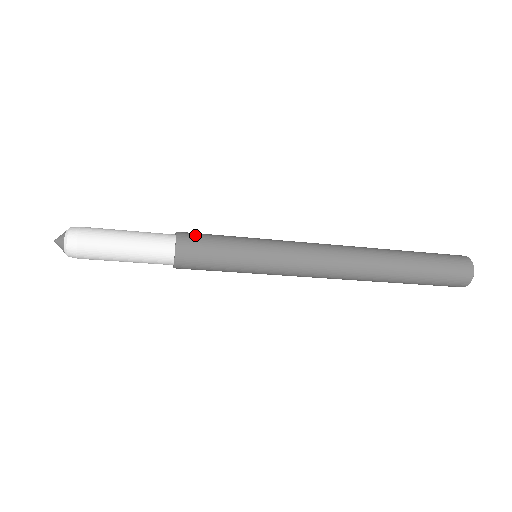
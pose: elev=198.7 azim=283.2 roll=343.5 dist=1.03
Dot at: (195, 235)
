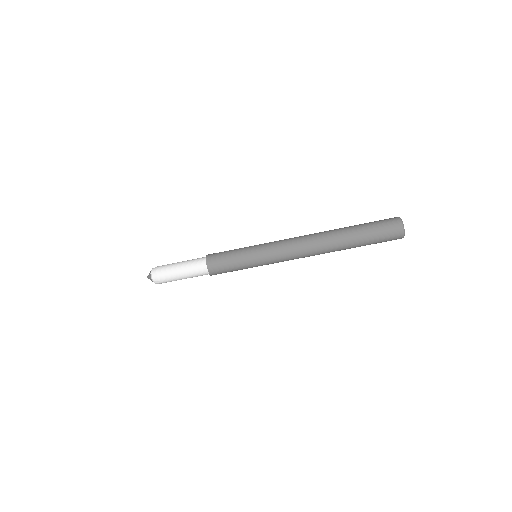
Dot at: occluded
